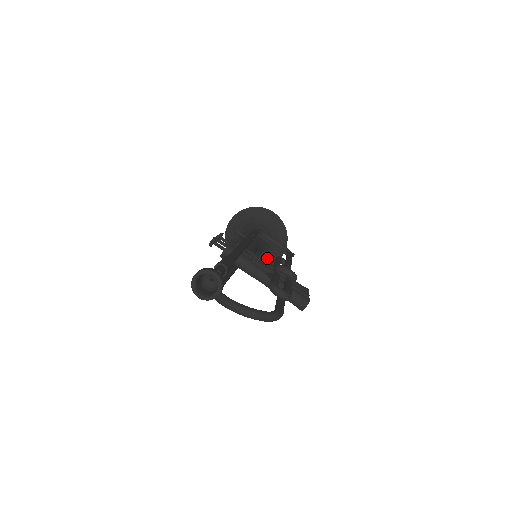
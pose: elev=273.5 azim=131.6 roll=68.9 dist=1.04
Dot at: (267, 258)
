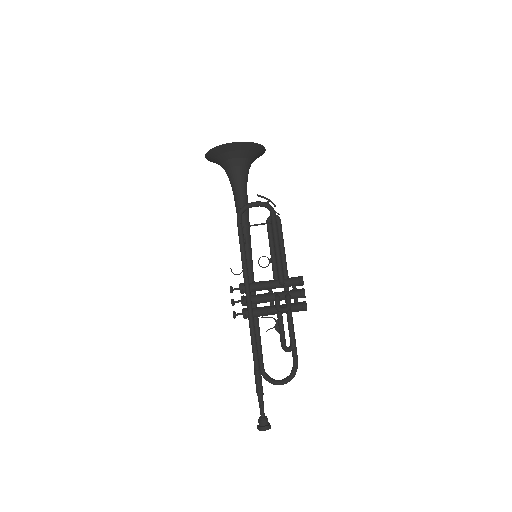
Dot at: (256, 158)
